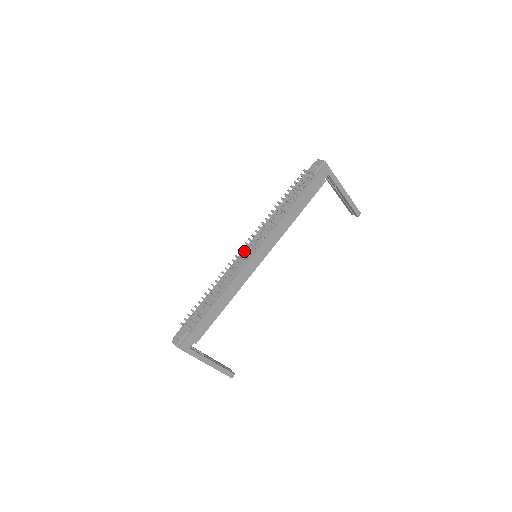
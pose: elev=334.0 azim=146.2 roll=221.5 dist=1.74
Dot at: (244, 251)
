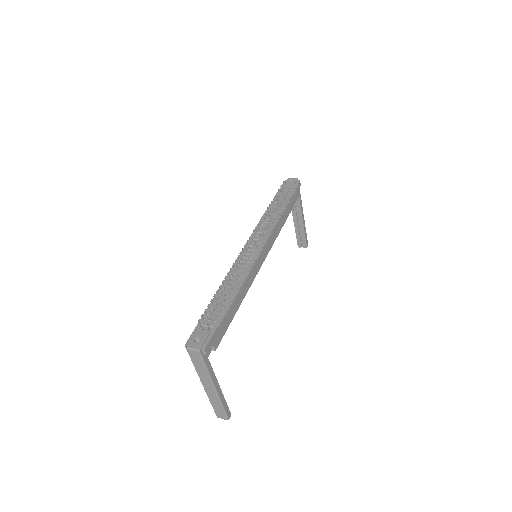
Dot at: occluded
